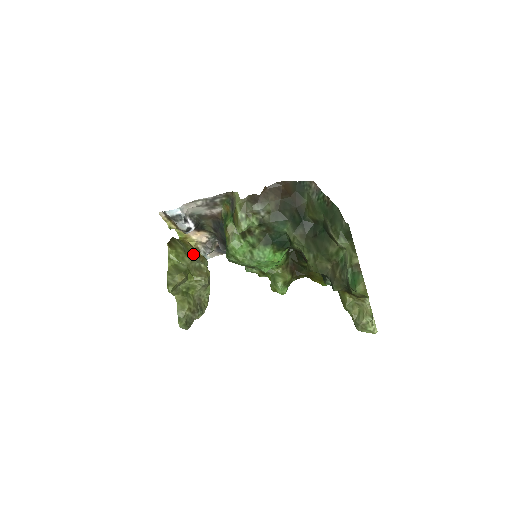
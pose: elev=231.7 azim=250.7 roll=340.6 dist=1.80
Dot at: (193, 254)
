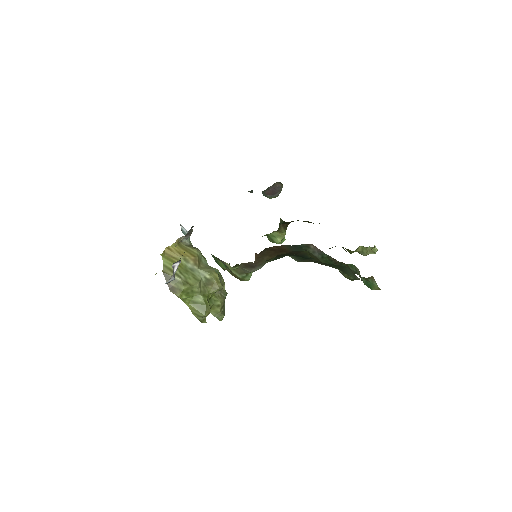
Dot at: (189, 266)
